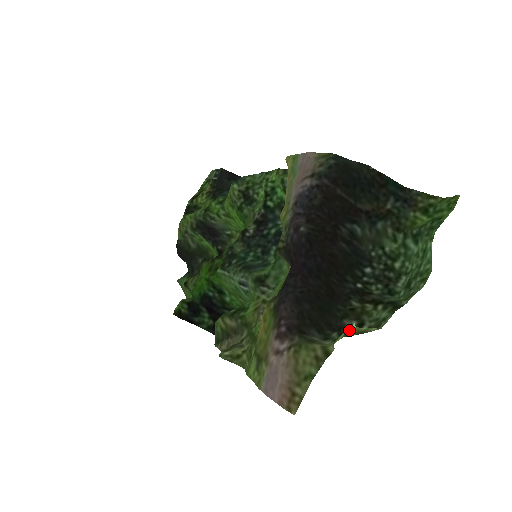
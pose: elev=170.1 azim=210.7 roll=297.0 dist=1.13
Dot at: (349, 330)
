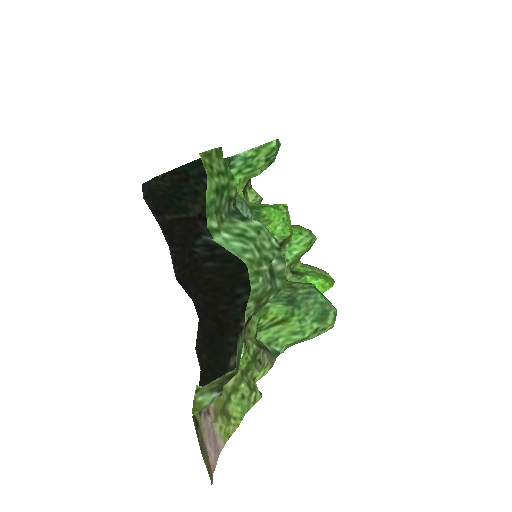
Dot at: (207, 387)
